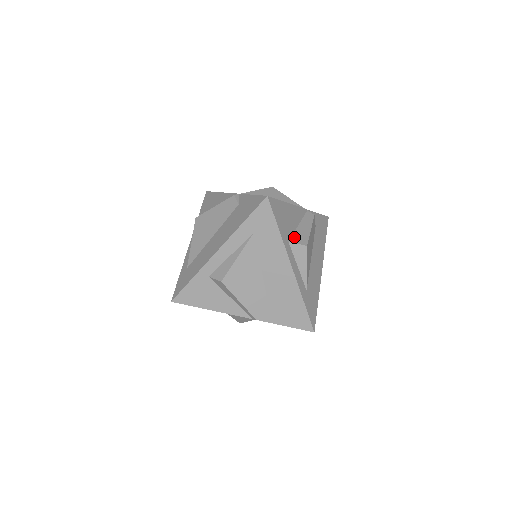
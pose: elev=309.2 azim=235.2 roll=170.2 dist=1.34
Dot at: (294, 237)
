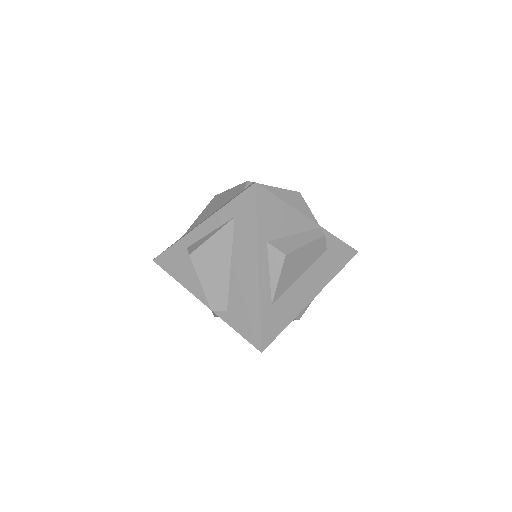
Dot at: (278, 241)
